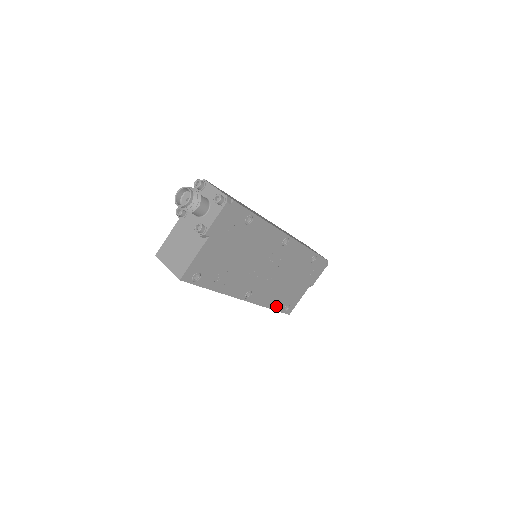
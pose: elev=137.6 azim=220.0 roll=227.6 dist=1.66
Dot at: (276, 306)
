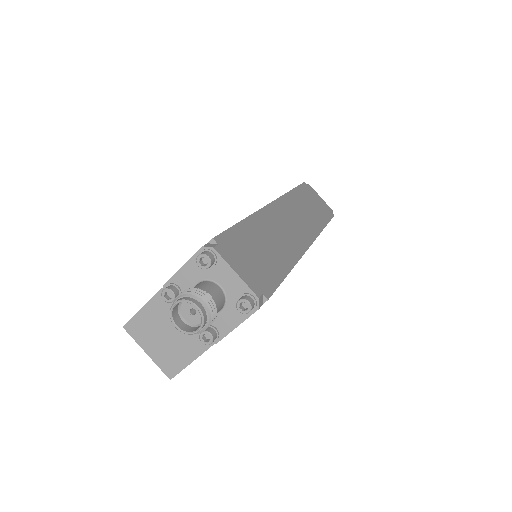
Dot at: occluded
